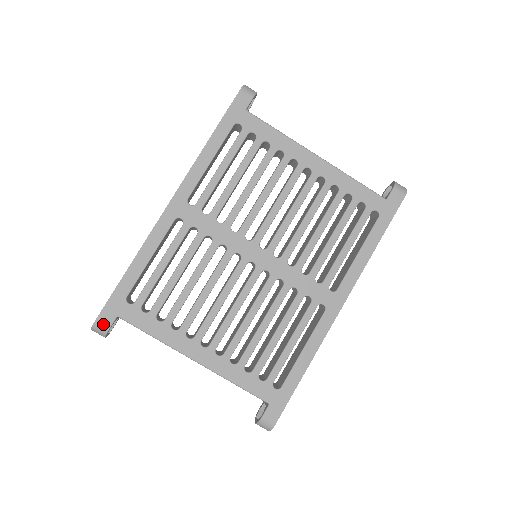
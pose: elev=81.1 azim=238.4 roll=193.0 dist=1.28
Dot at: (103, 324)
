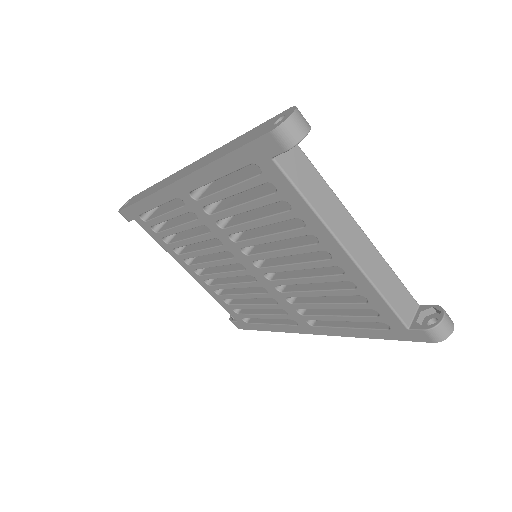
Dot at: (125, 217)
